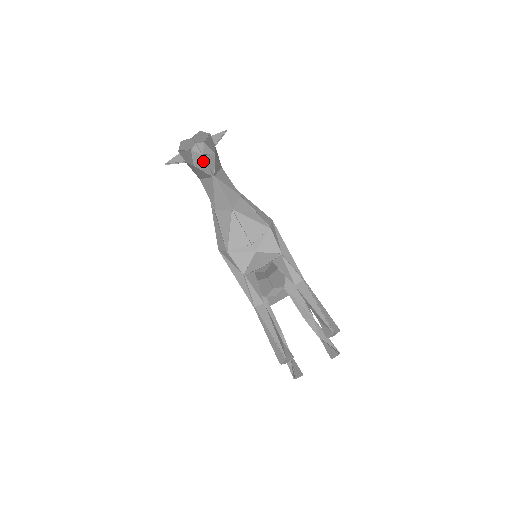
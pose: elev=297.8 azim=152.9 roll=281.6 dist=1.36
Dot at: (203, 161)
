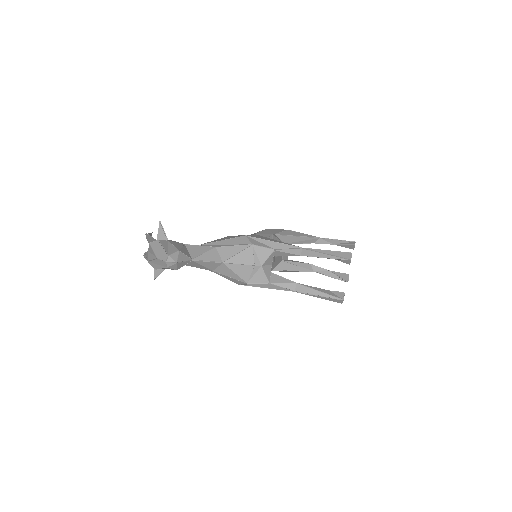
Dot at: (180, 264)
